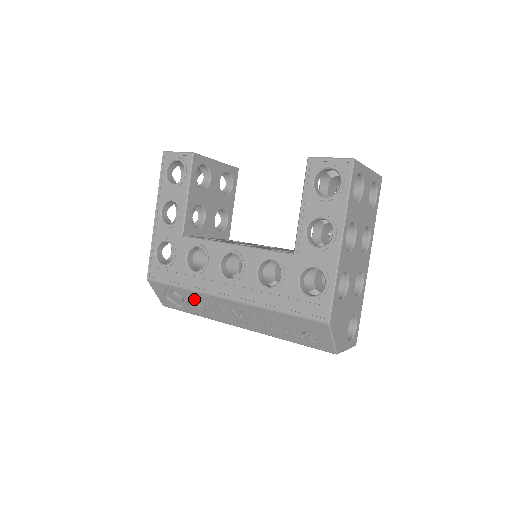
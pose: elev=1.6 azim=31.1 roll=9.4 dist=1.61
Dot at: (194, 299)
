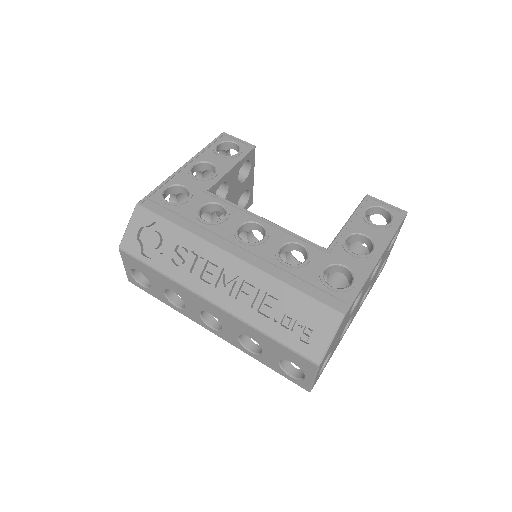
Dot at: (181, 246)
